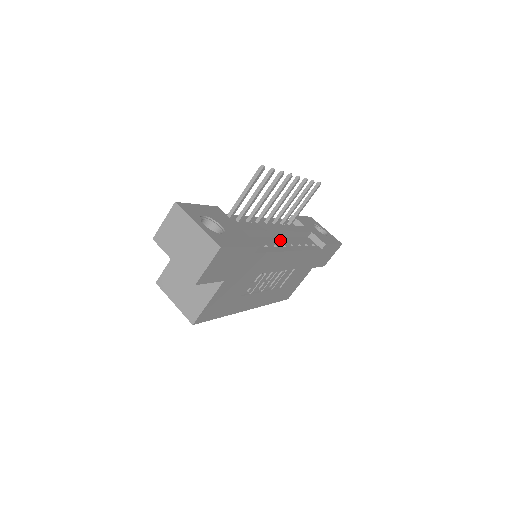
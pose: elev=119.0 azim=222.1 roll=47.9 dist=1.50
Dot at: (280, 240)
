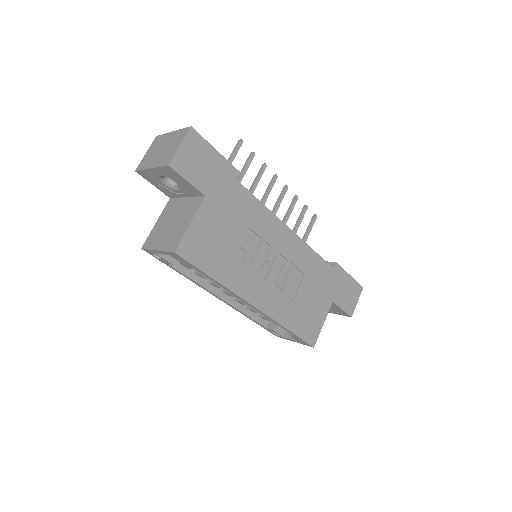
Dot at: occluded
